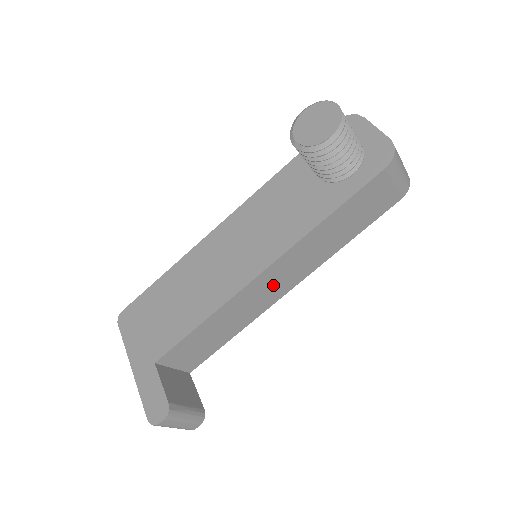
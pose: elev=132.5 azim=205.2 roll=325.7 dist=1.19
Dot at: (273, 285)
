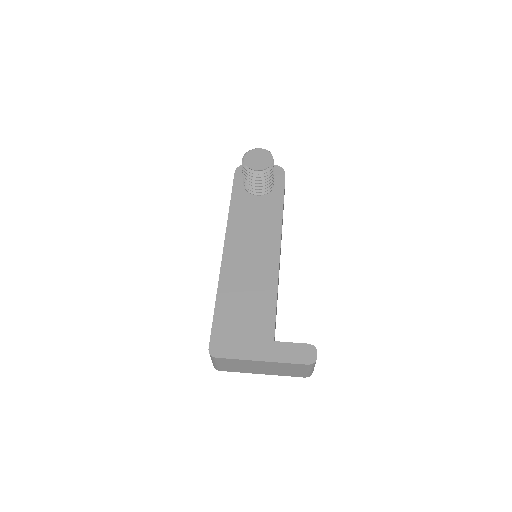
Dot at: occluded
